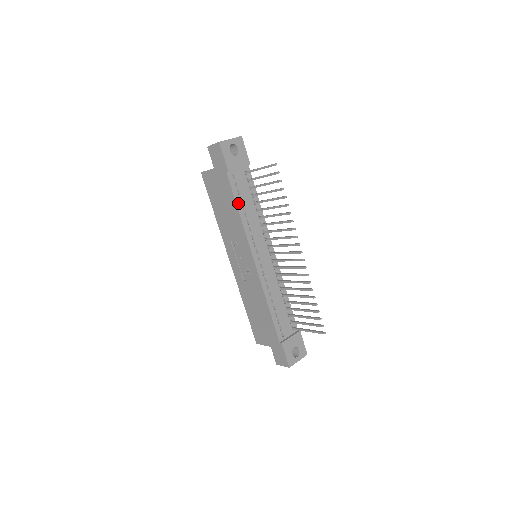
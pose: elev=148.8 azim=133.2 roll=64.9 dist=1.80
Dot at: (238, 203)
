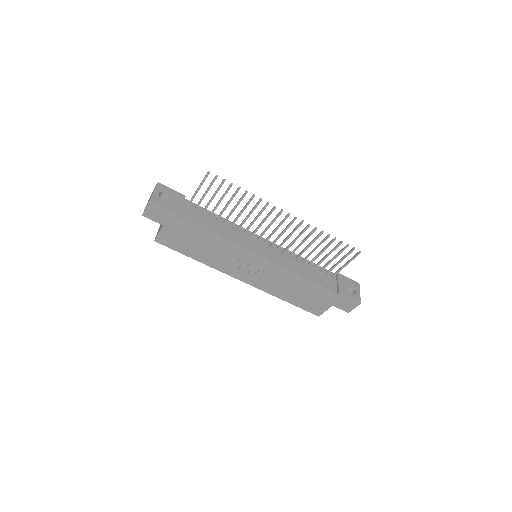
Dot at: (208, 230)
